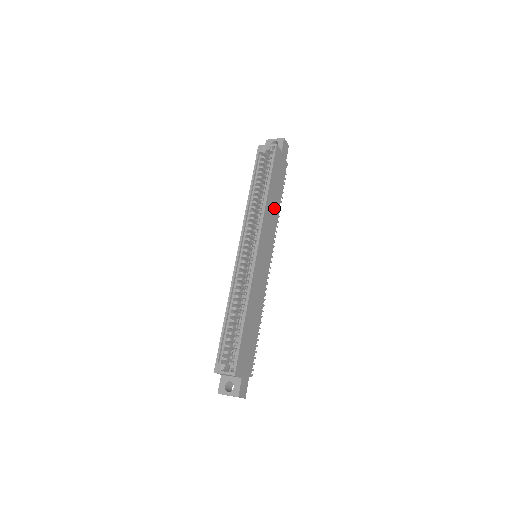
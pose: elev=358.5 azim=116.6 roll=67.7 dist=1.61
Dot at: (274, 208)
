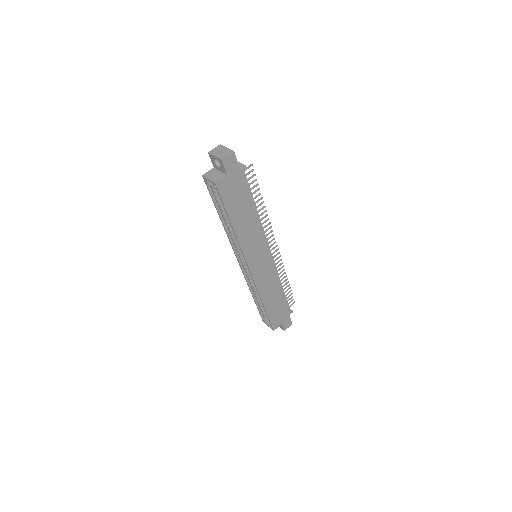
Dot at: (250, 223)
